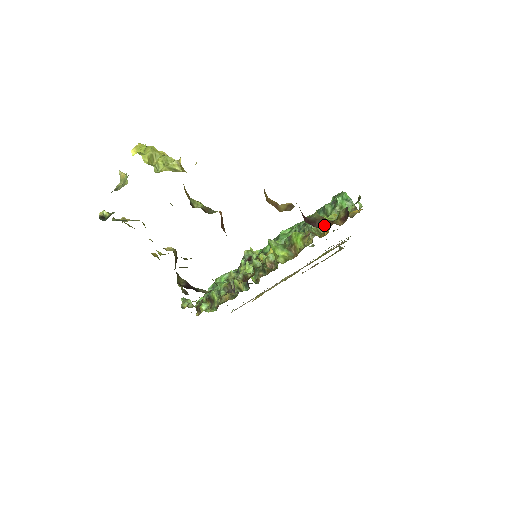
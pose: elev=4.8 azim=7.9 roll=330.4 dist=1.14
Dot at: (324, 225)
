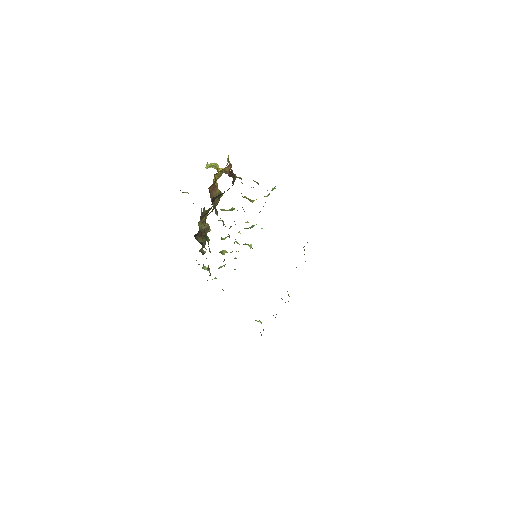
Dot at: occluded
